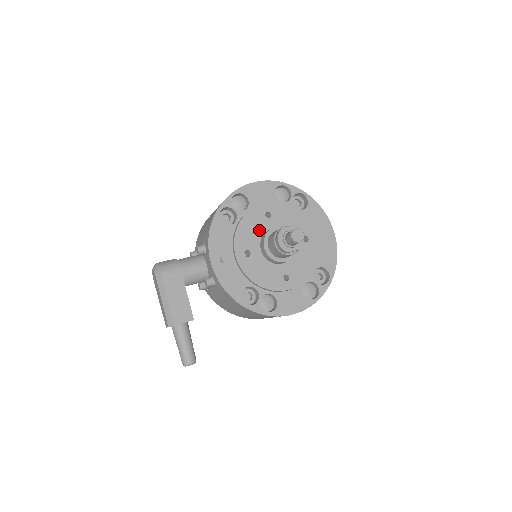
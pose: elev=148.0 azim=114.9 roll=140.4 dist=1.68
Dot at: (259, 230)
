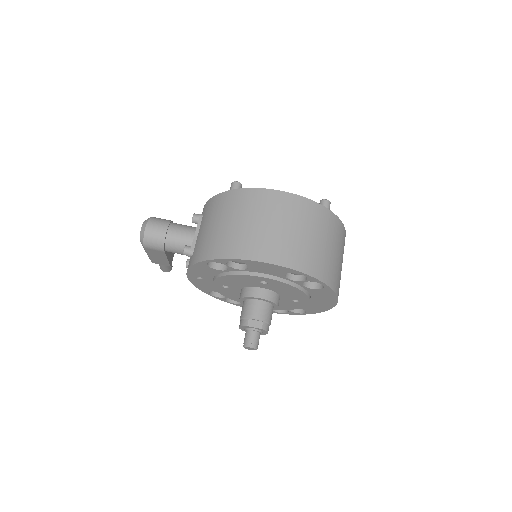
Dot at: (246, 284)
